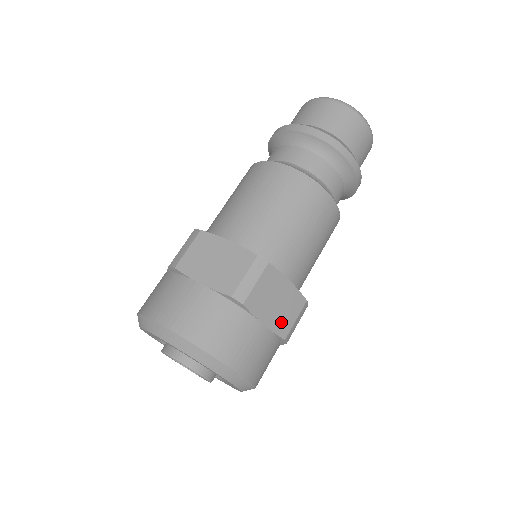
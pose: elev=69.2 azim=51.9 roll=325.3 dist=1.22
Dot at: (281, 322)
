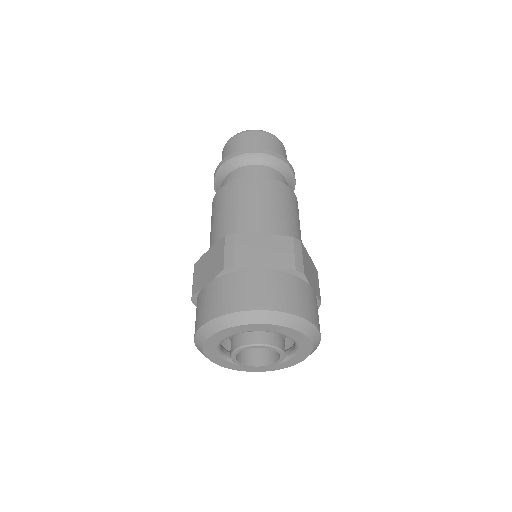
Dot at: (281, 261)
